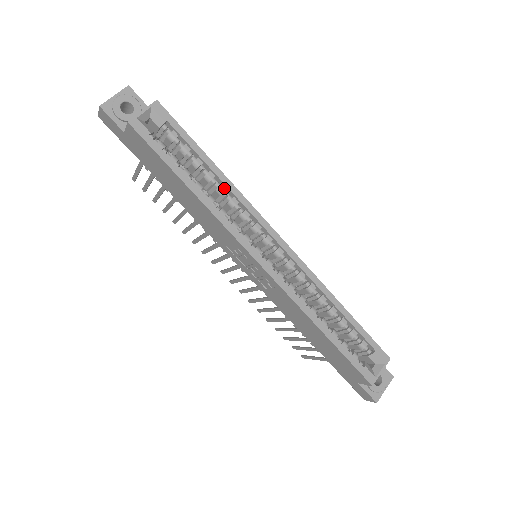
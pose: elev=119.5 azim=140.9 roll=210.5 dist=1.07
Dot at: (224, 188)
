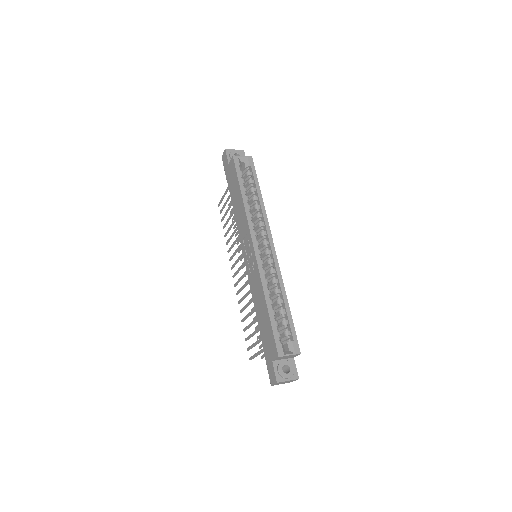
Dot at: (259, 207)
